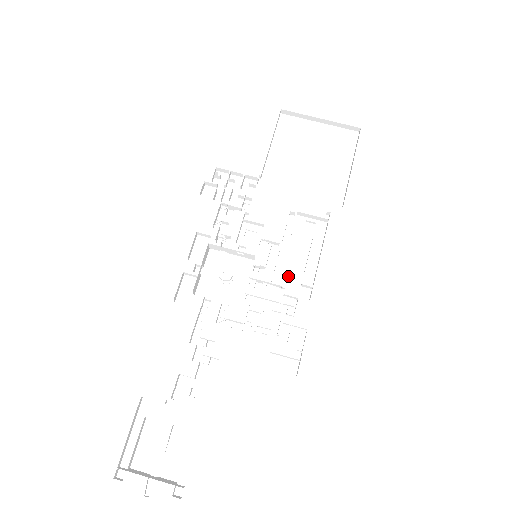
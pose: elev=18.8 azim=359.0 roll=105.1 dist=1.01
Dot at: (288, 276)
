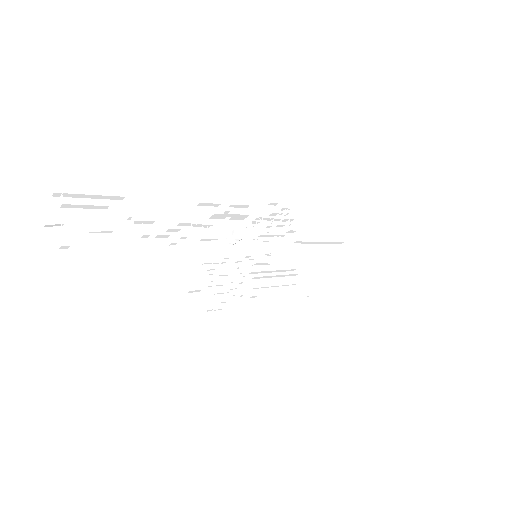
Dot at: (257, 285)
